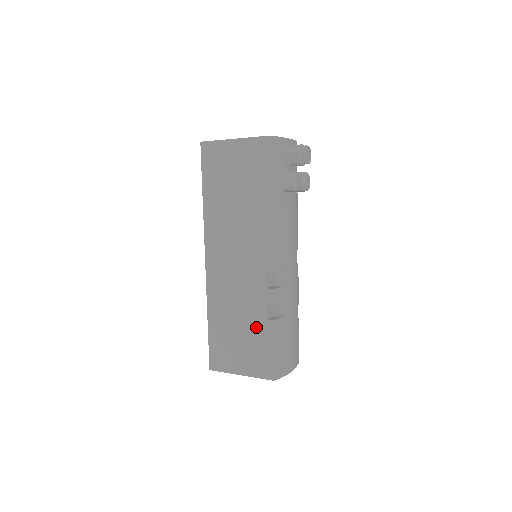
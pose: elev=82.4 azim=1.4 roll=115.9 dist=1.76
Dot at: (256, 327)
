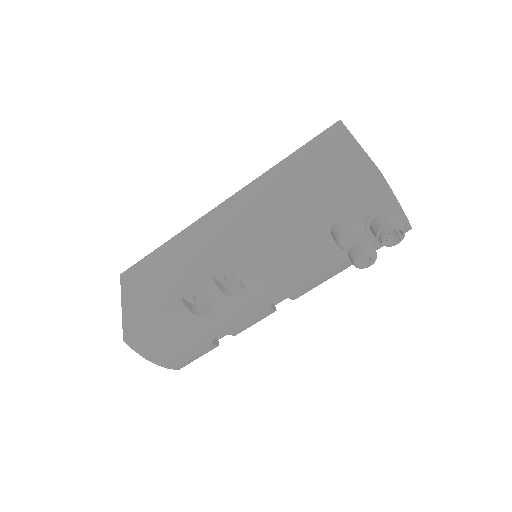
Dot at: (171, 290)
